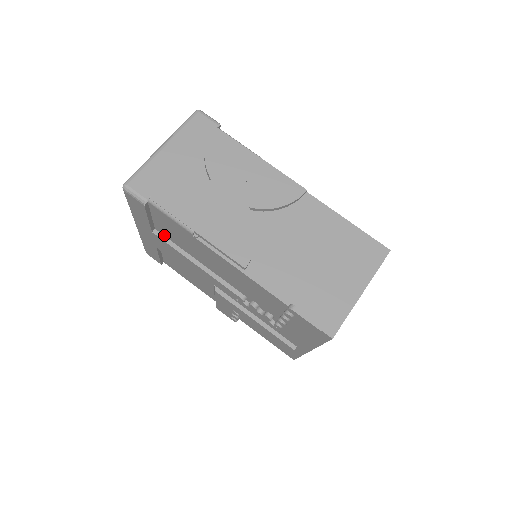
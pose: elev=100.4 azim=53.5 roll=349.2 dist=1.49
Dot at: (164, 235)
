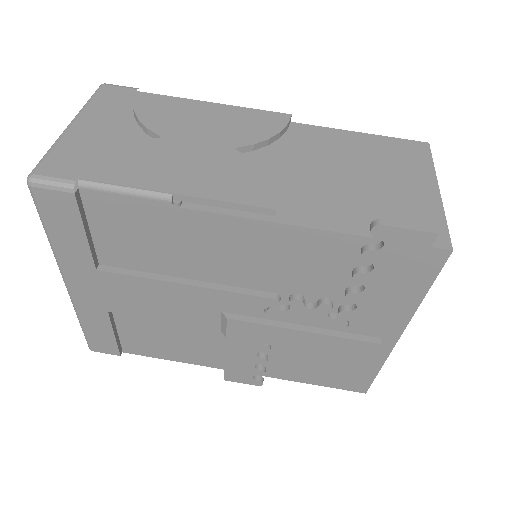
Dot at: (117, 266)
